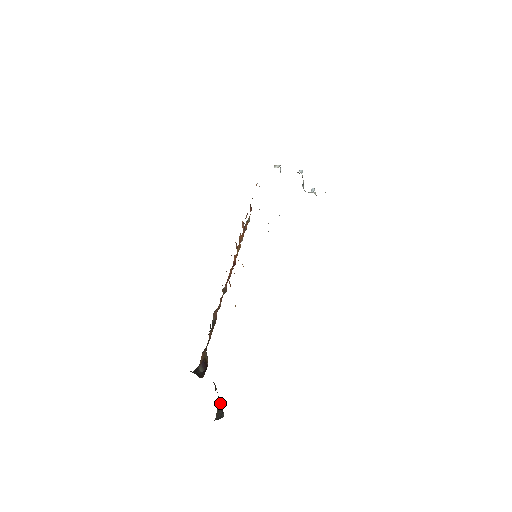
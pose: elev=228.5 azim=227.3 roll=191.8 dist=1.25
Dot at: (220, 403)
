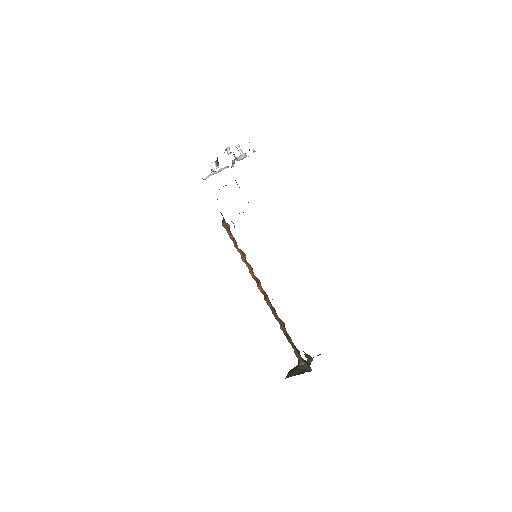
Dot at: (307, 355)
